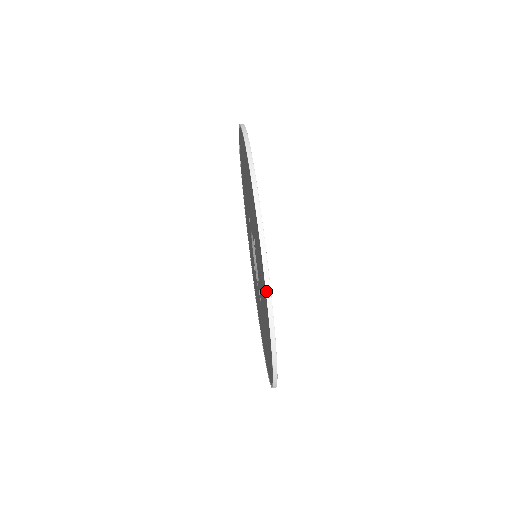
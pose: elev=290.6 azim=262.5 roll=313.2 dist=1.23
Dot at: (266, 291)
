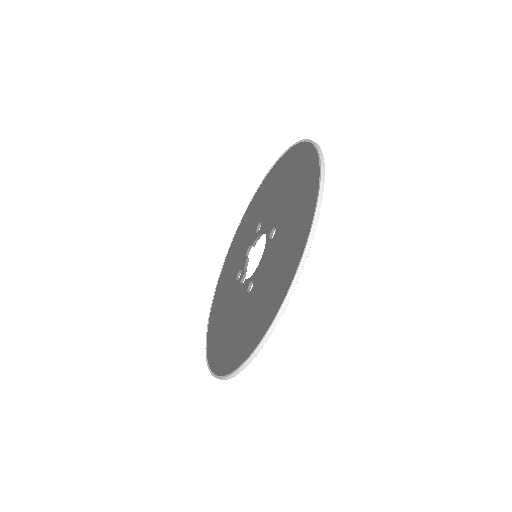
Dot at: occluded
